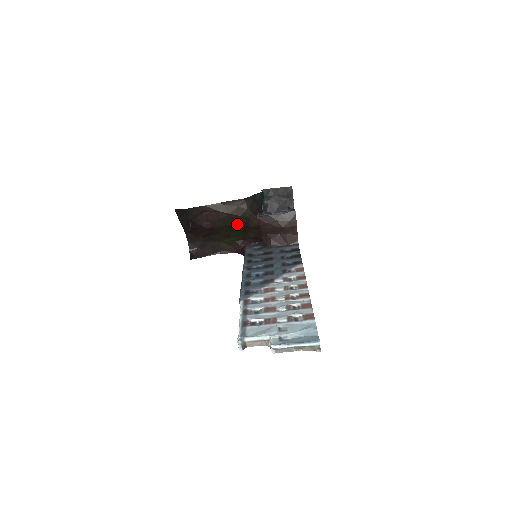
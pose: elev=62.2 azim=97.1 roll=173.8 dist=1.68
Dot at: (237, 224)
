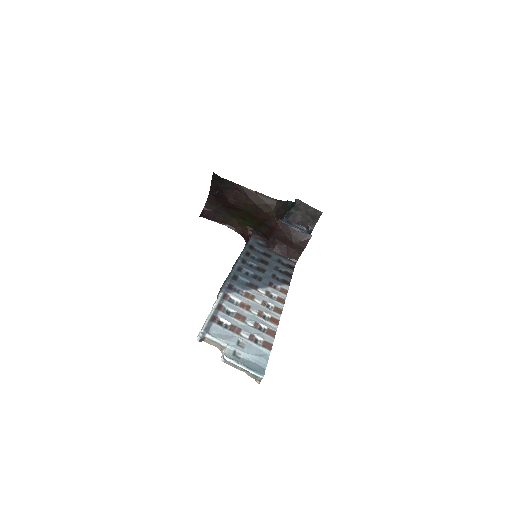
Dot at: (257, 216)
